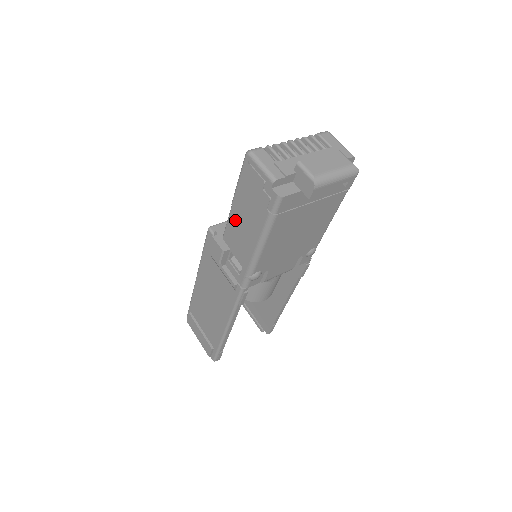
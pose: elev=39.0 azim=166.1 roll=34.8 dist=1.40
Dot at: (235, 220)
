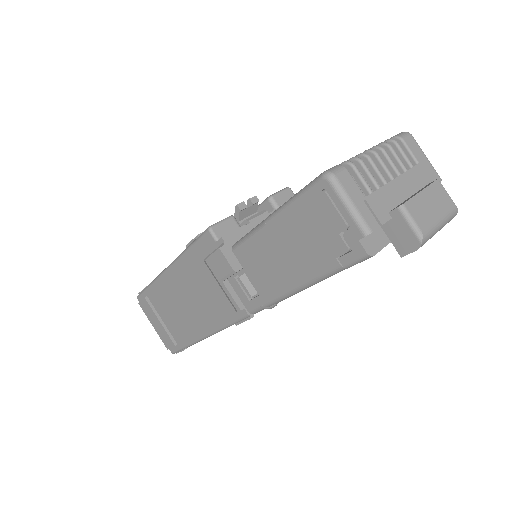
Dot at: (266, 243)
